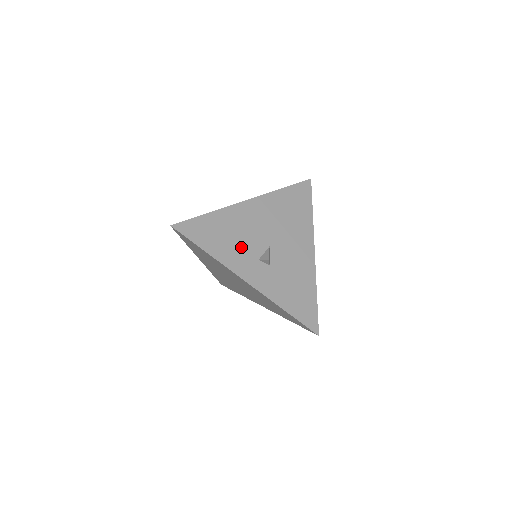
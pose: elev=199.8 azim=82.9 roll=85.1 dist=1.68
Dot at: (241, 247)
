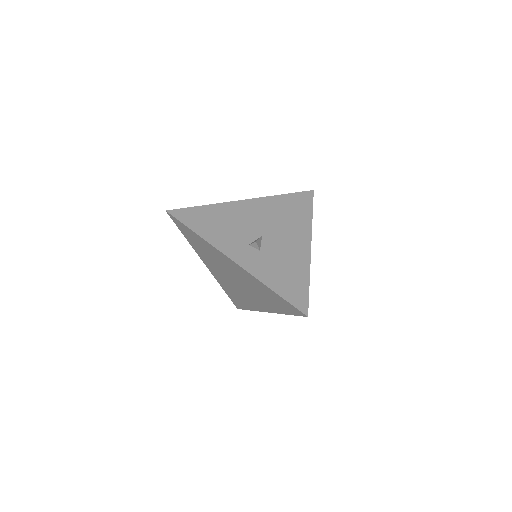
Dot at: (232, 233)
